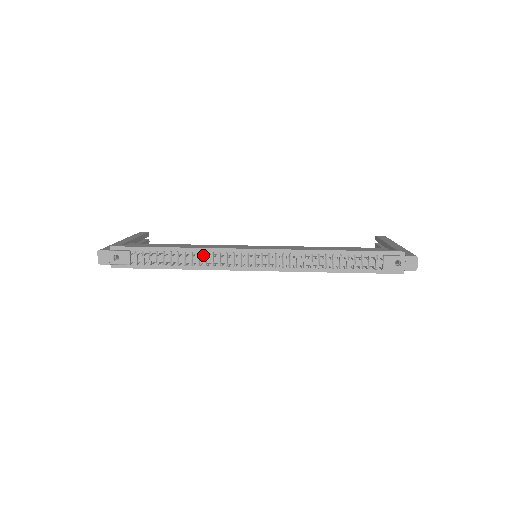
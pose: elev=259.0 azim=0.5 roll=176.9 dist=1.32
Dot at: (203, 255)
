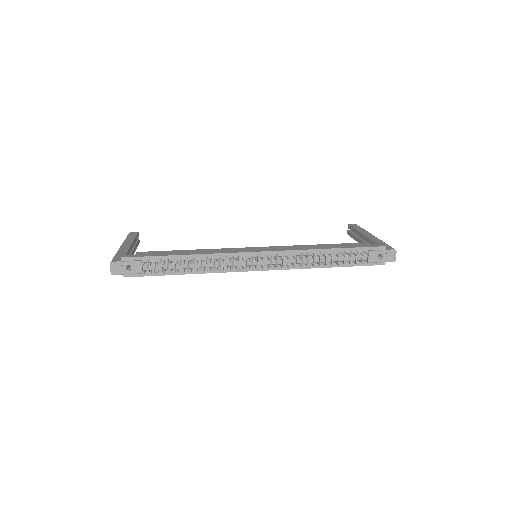
Dot at: (211, 260)
